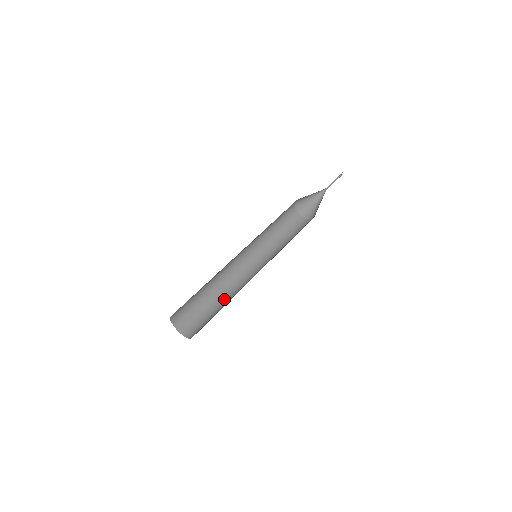
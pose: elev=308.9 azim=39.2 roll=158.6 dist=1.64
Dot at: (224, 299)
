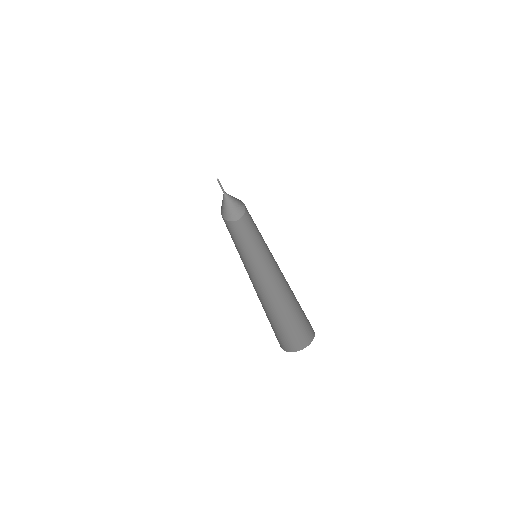
Dot at: (287, 297)
